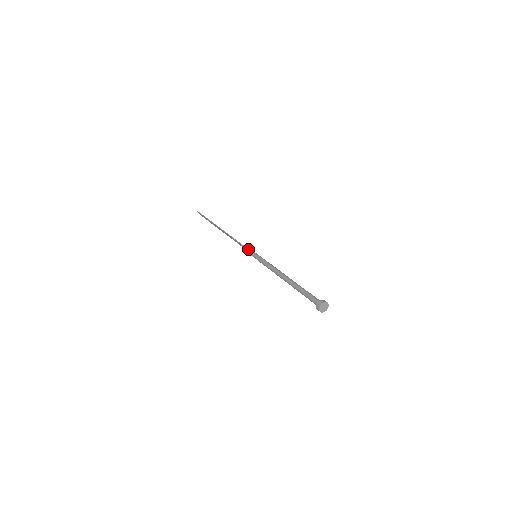
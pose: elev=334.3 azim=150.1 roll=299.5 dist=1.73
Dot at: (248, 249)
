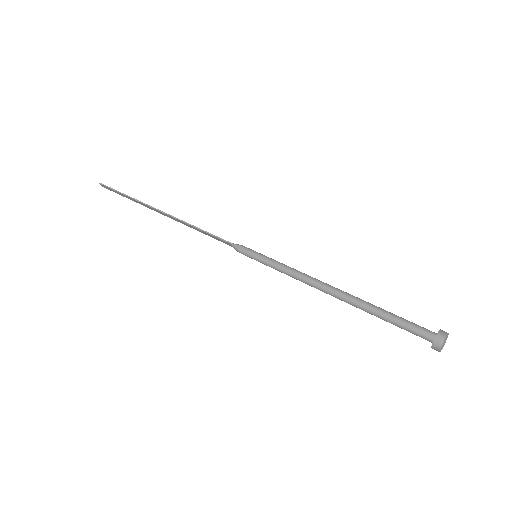
Dot at: (236, 245)
